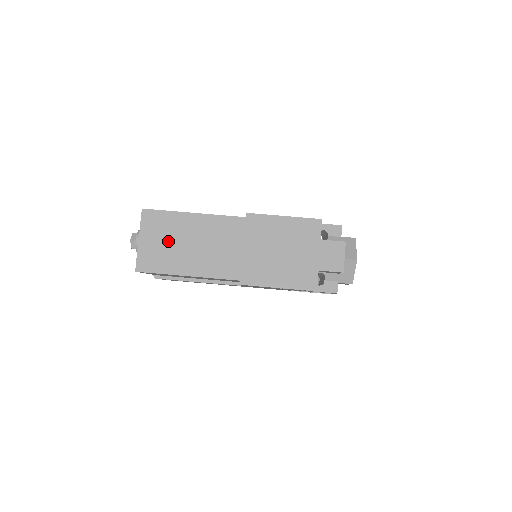
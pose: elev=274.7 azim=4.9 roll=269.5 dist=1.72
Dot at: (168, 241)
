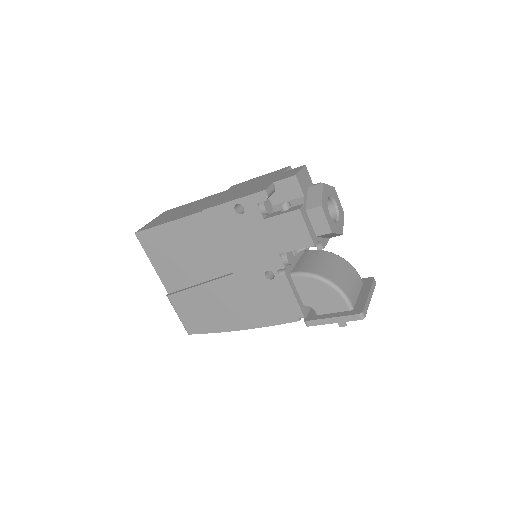
Dot at: (169, 215)
